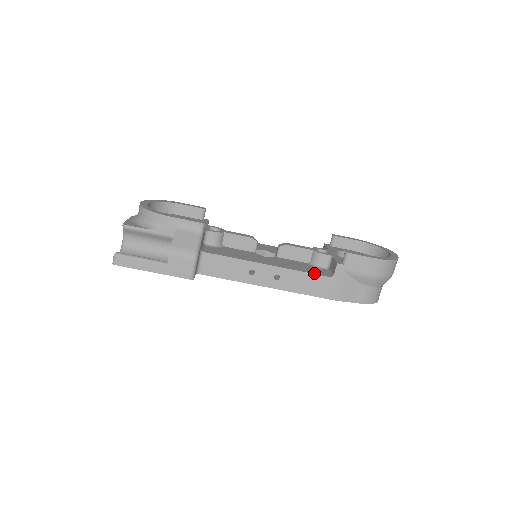
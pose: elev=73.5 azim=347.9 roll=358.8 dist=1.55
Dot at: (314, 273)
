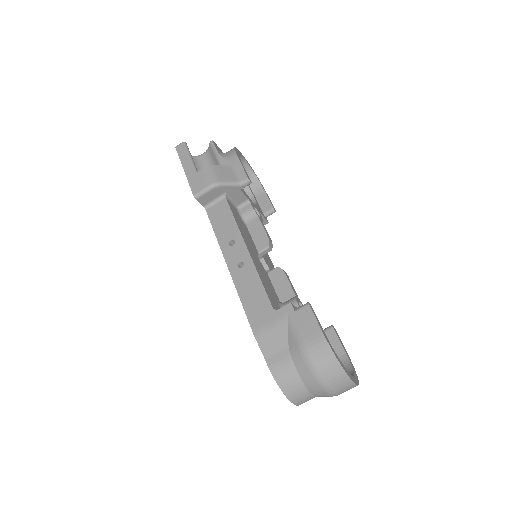
Dot at: (267, 292)
